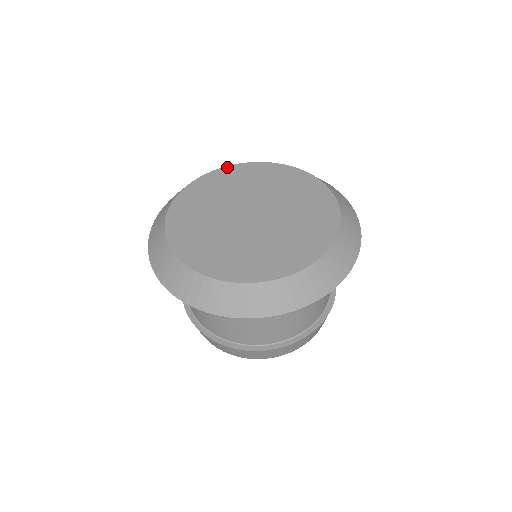
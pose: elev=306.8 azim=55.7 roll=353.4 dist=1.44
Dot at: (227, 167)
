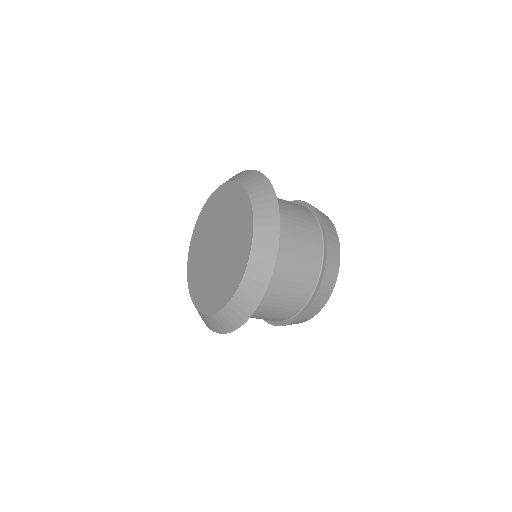
Dot at: (195, 226)
